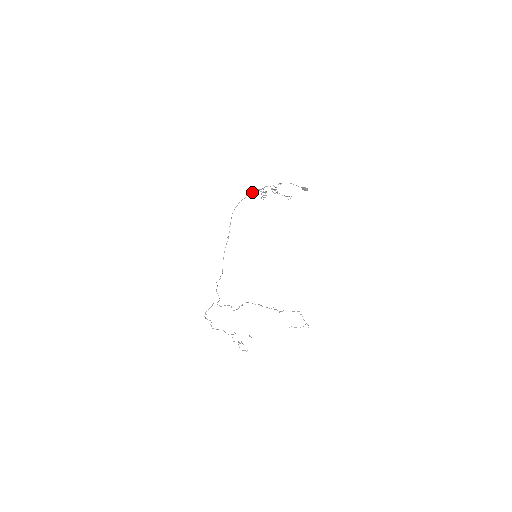
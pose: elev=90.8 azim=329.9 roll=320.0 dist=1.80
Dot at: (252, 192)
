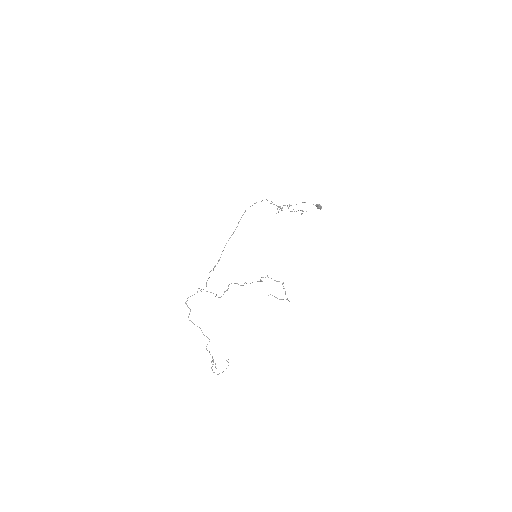
Dot at: occluded
